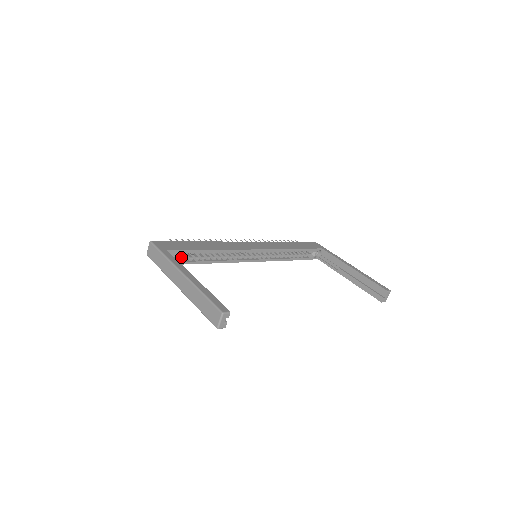
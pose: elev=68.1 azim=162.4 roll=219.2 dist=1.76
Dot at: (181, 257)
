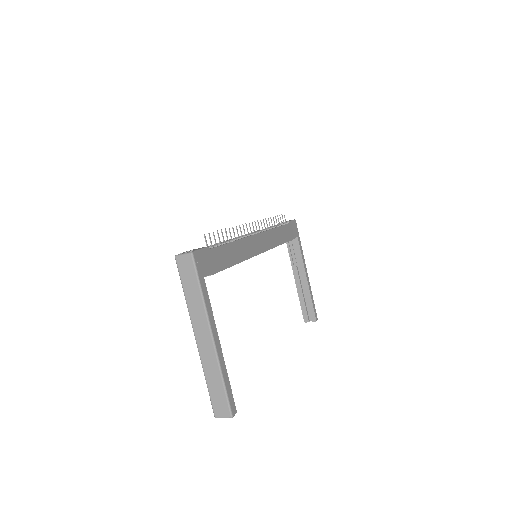
Dot at: occluded
